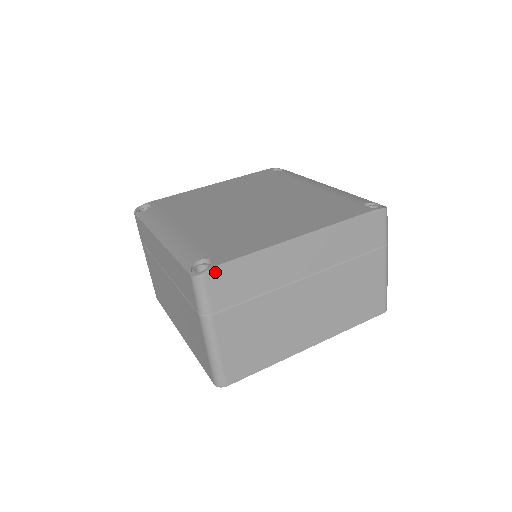
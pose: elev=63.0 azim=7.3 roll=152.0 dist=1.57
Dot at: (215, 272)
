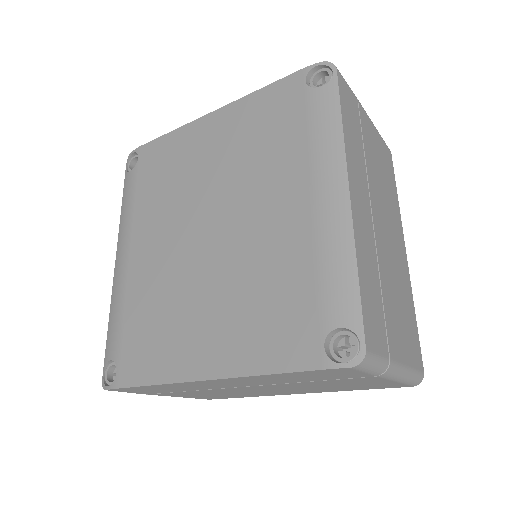
Dot at: (118, 389)
